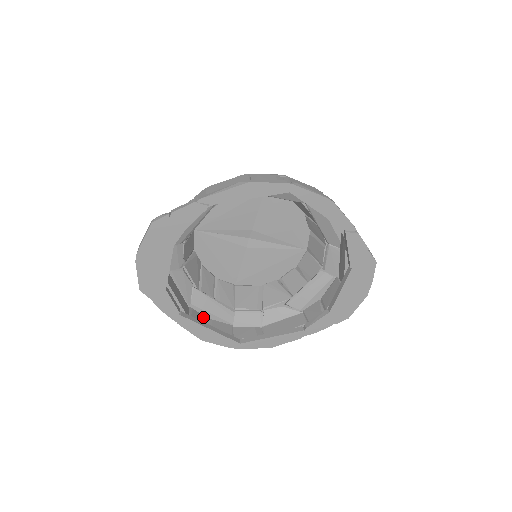
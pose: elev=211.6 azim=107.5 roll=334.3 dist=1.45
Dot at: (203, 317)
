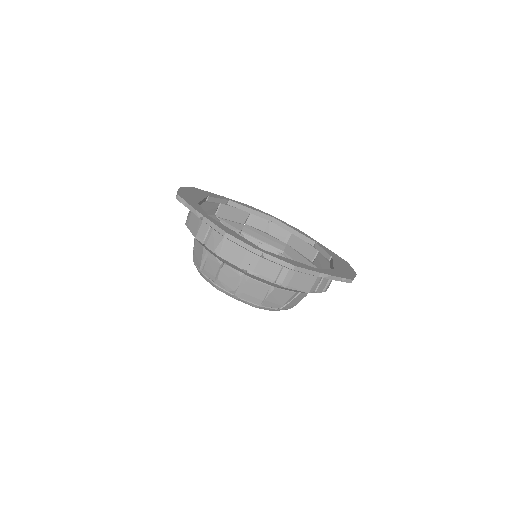
Dot at: occluded
